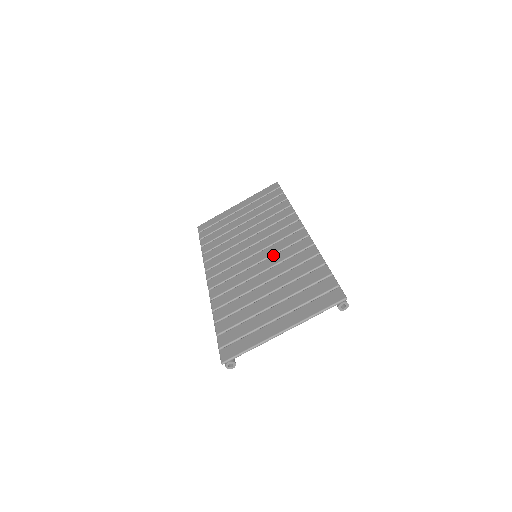
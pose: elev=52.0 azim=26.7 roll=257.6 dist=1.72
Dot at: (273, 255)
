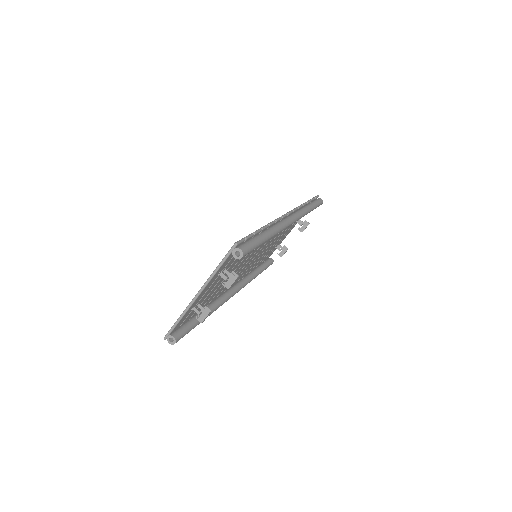
Dot at: occluded
